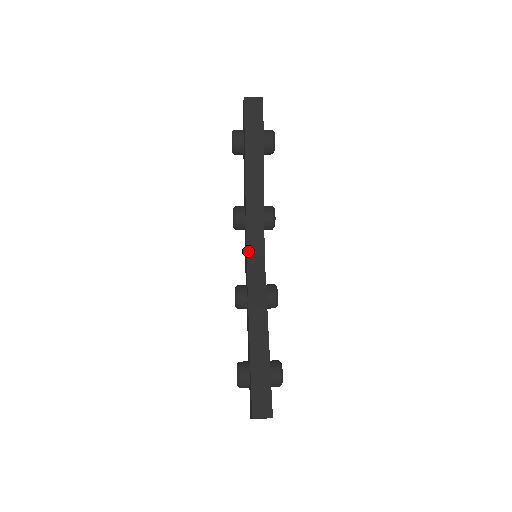
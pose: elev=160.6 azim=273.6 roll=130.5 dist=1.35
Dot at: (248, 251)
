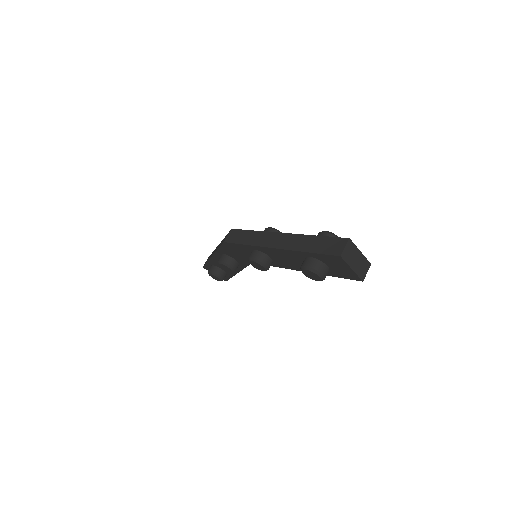
Dot at: occluded
